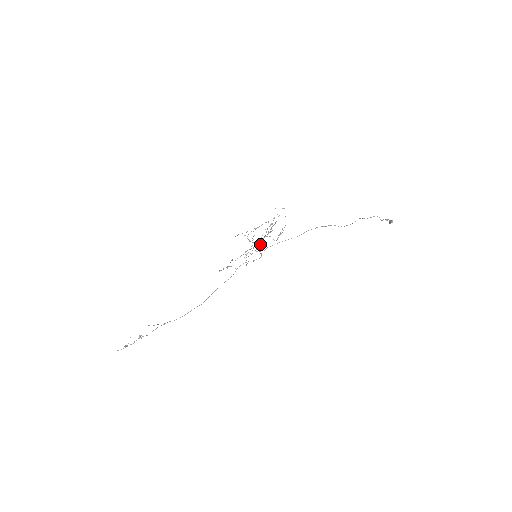
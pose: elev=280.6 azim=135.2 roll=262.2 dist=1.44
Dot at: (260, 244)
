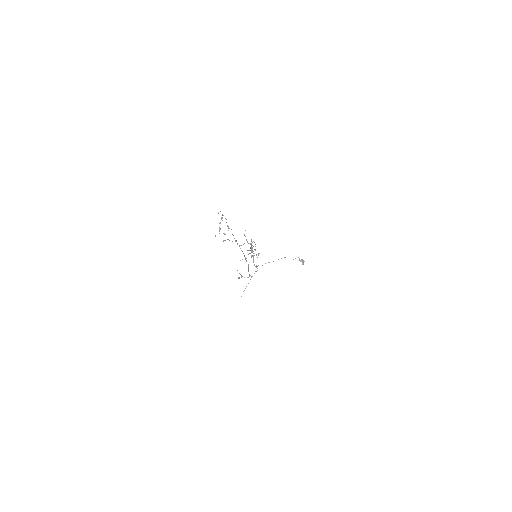
Dot at: (252, 252)
